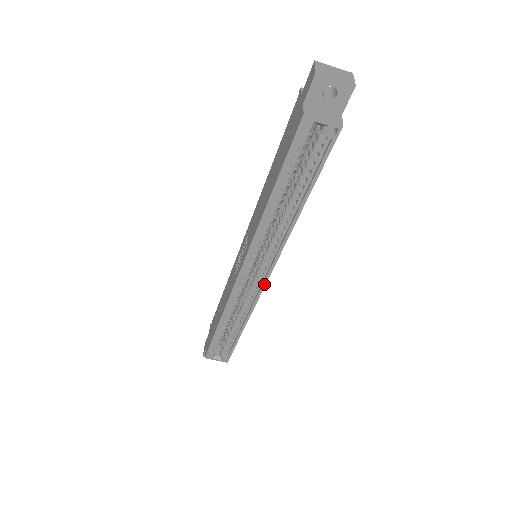
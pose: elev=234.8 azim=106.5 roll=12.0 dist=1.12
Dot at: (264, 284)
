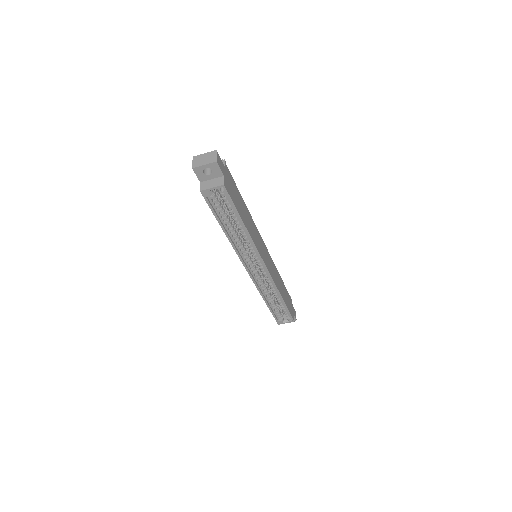
Dot at: (268, 272)
